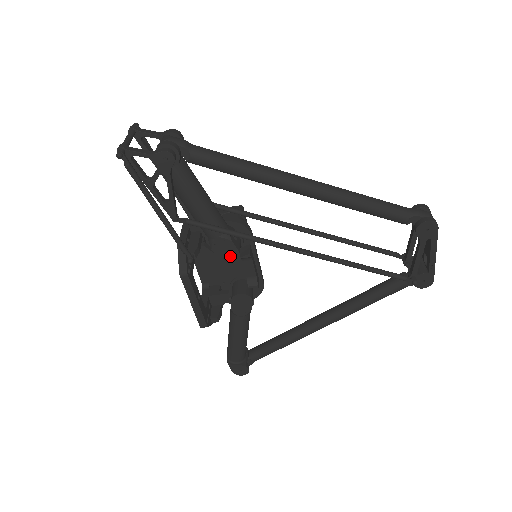
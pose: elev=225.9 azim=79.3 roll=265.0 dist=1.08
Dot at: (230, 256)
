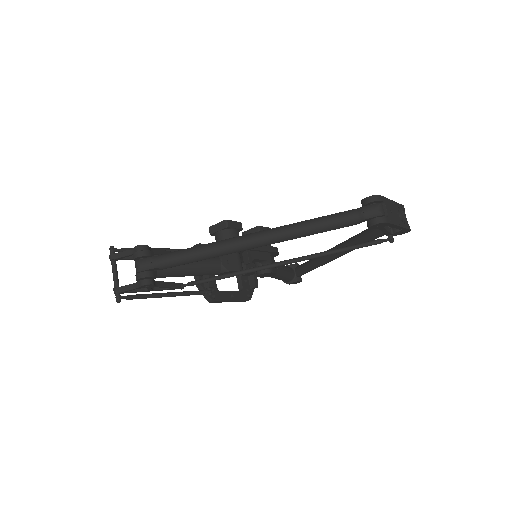
Dot at: occluded
